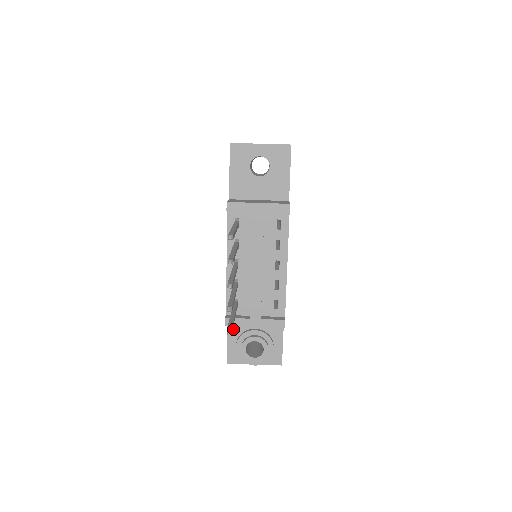
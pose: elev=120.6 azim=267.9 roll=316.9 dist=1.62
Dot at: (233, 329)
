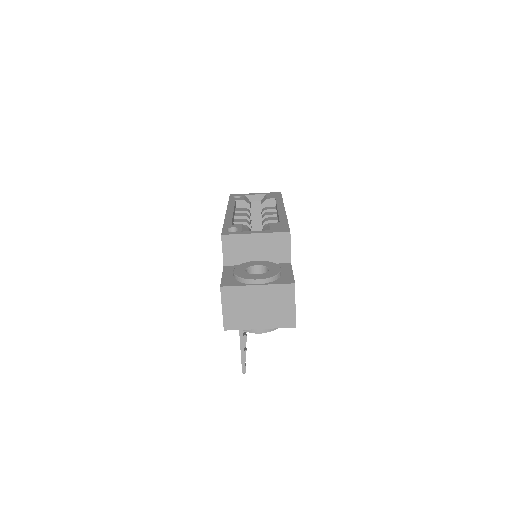
Dot at: occluded
